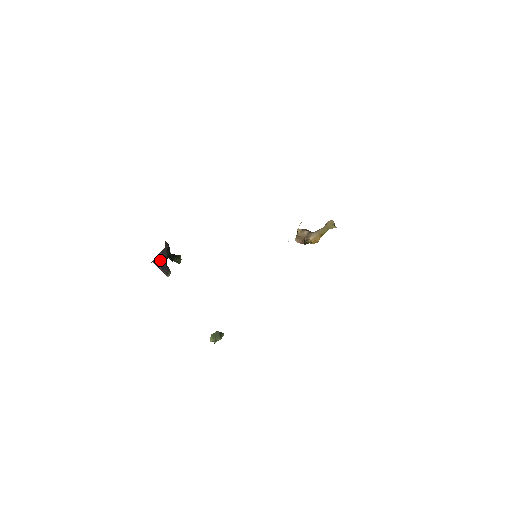
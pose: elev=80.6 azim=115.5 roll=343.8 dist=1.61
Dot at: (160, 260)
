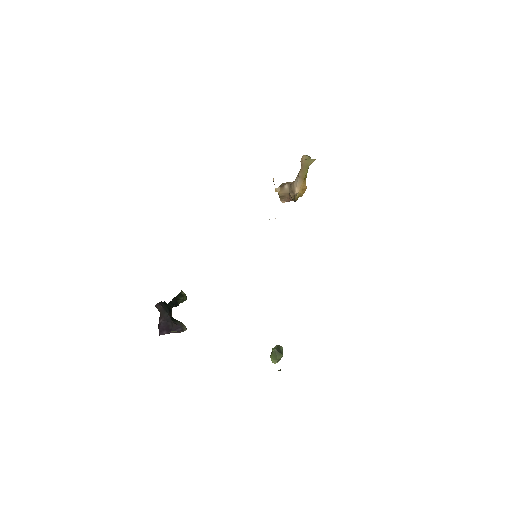
Dot at: (165, 326)
